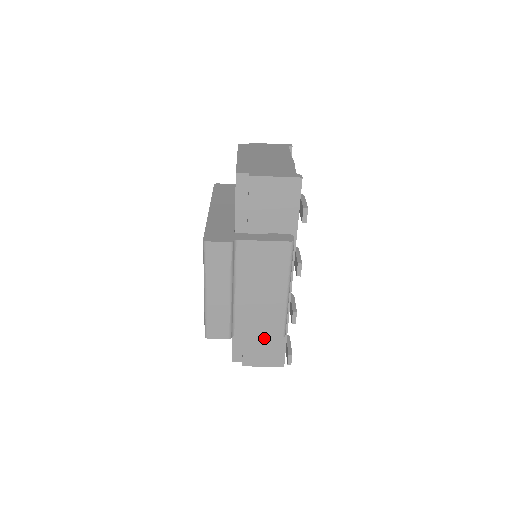
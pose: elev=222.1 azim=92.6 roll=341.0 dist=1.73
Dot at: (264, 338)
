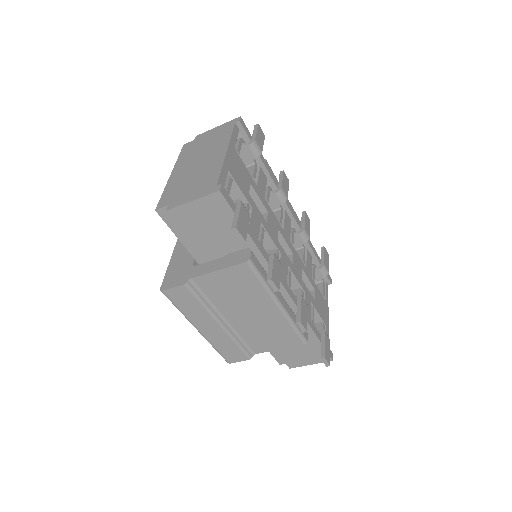
Dot at: occluded
